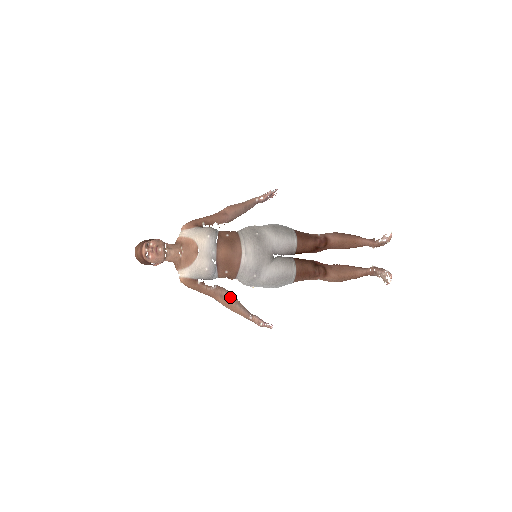
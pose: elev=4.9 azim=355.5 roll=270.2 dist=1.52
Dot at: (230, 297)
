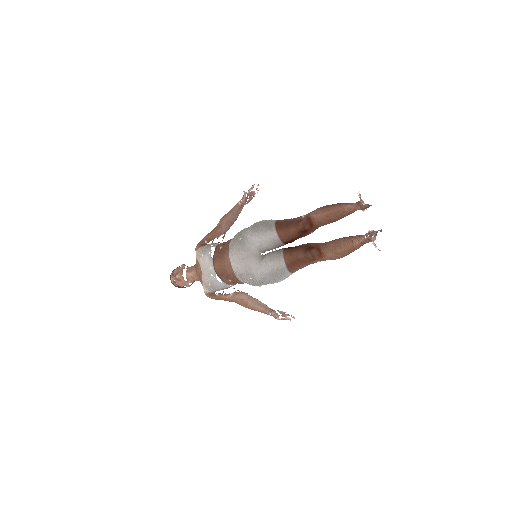
Dot at: (248, 299)
